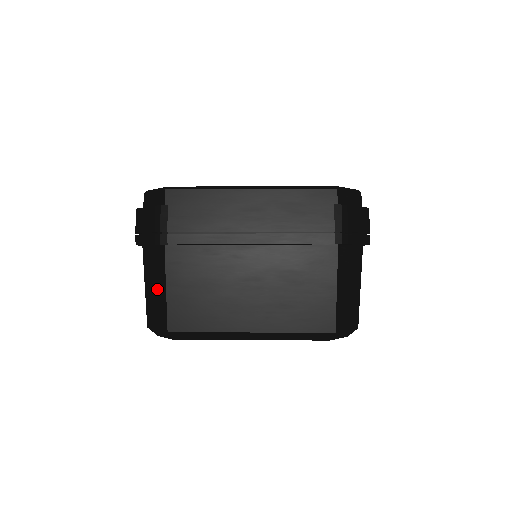
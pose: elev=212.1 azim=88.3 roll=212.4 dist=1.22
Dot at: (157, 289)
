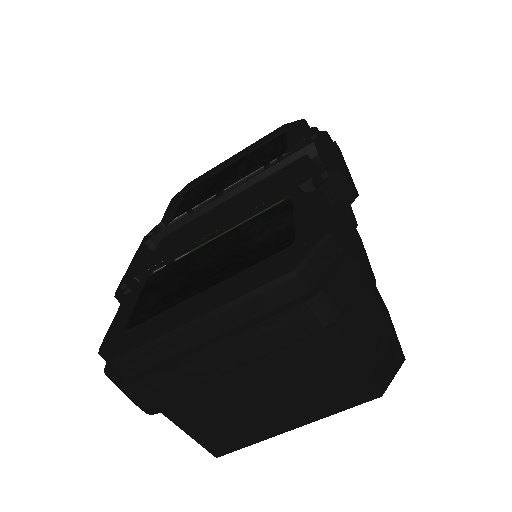
Dot at: occluded
